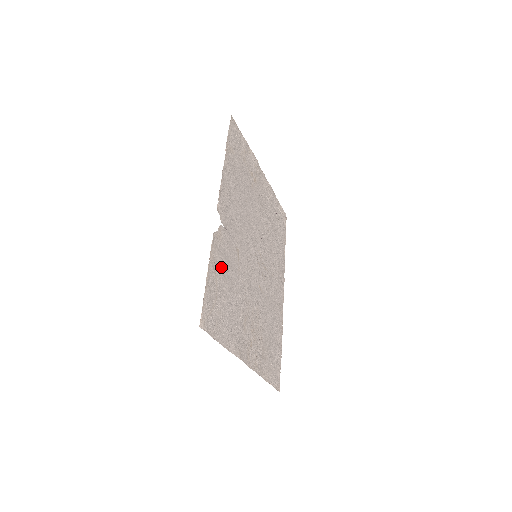
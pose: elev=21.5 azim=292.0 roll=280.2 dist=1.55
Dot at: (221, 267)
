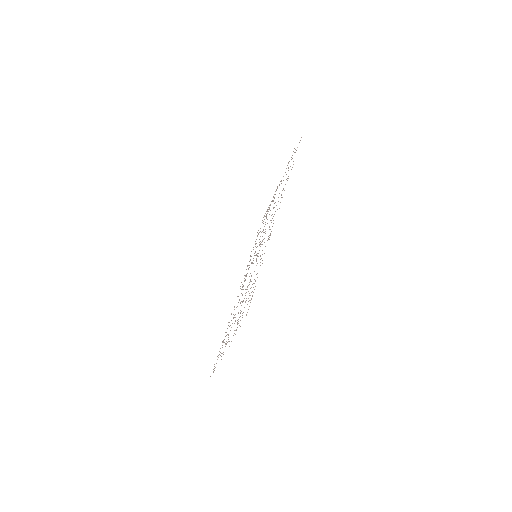
Dot at: occluded
